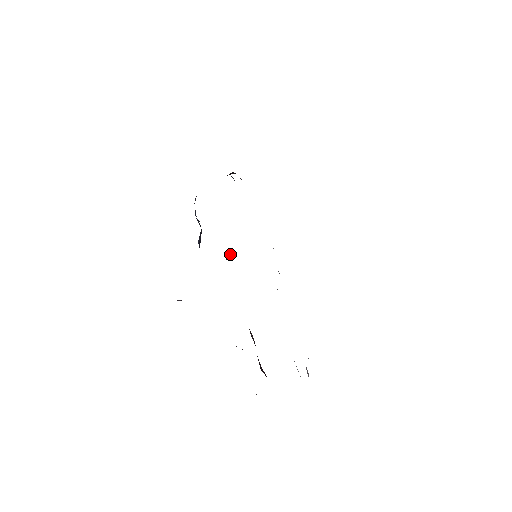
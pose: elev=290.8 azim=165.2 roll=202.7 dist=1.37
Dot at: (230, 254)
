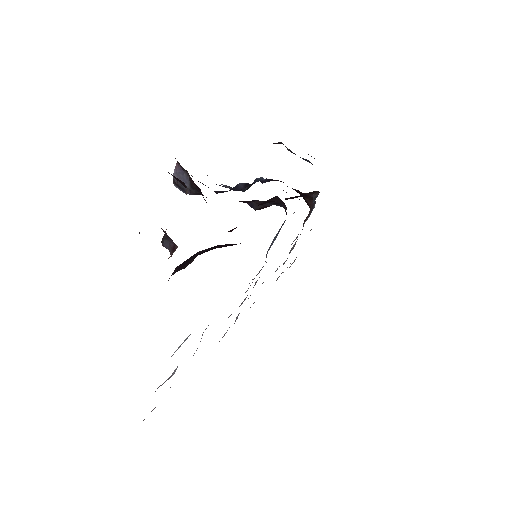
Dot at: (262, 206)
